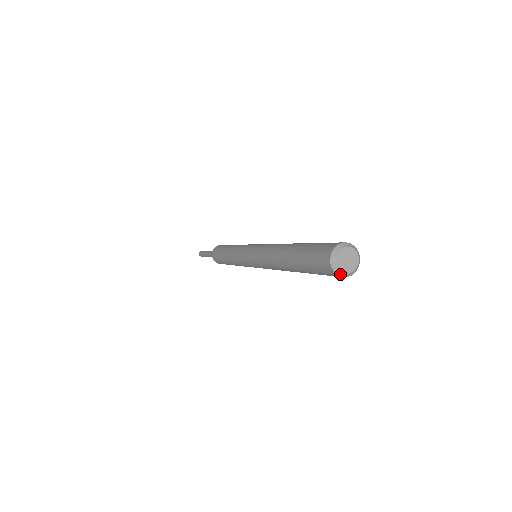
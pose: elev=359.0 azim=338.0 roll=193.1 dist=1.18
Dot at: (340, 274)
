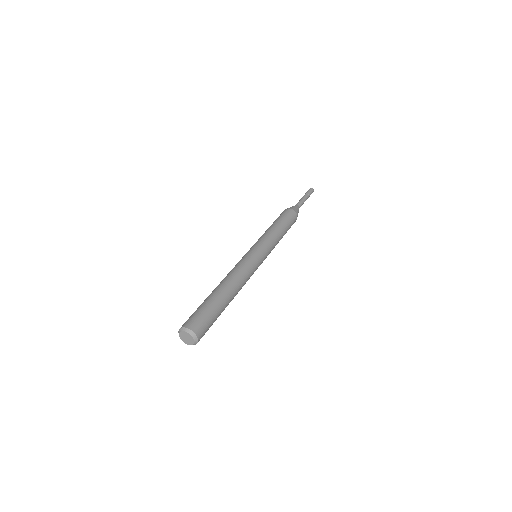
Dot at: (181, 339)
